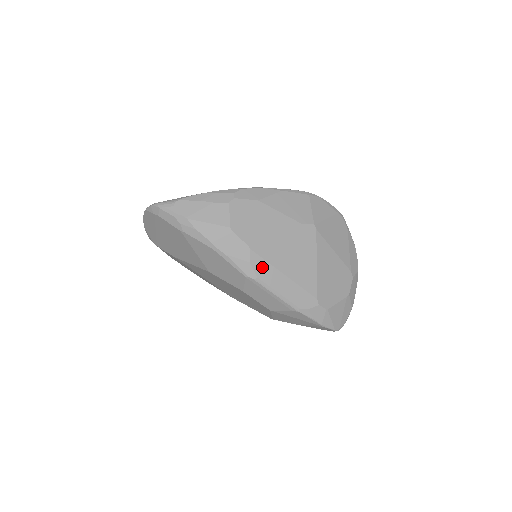
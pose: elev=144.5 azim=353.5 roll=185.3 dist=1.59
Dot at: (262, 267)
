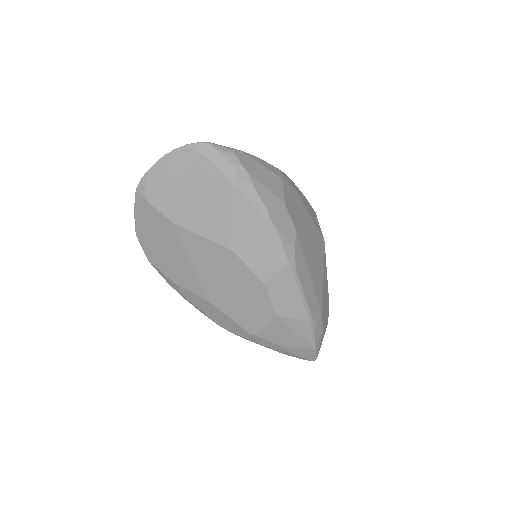
Dot at: (300, 259)
